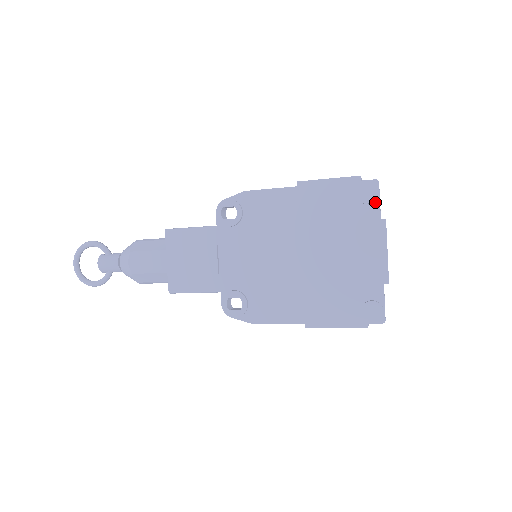
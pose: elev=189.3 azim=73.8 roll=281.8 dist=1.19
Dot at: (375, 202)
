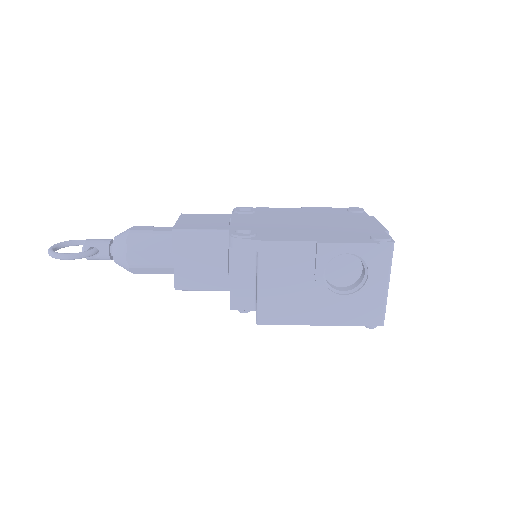
Dot at: (363, 213)
